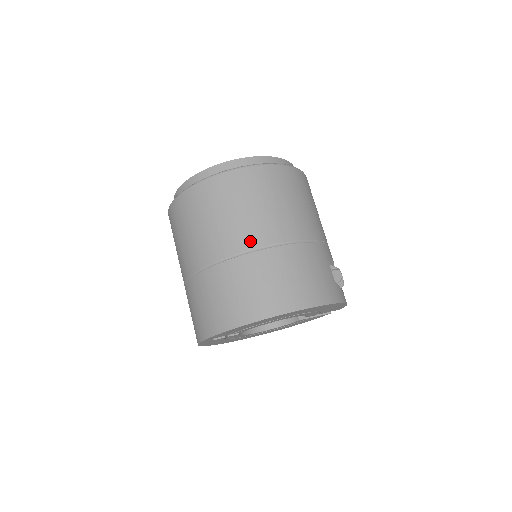
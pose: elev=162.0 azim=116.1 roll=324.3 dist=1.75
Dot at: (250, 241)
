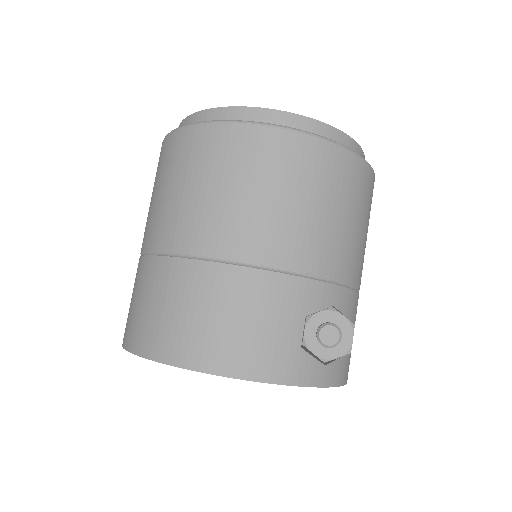
Dot at: (179, 239)
